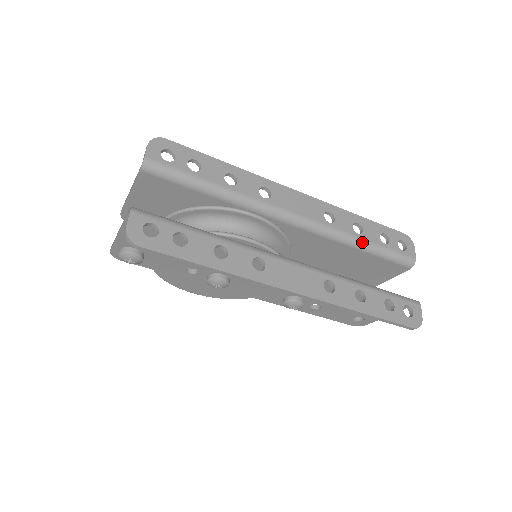
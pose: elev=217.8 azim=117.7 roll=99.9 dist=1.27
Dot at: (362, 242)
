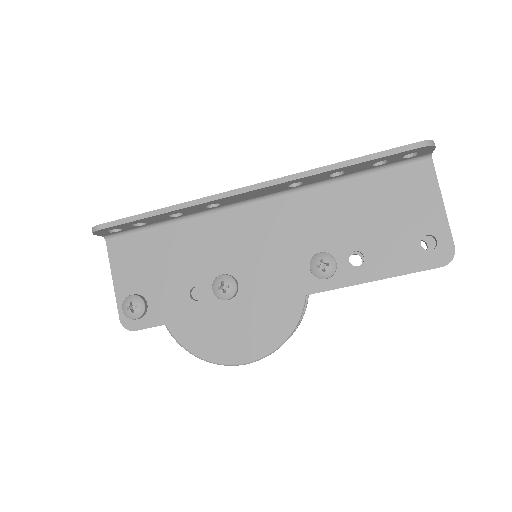
Dot at: occluded
